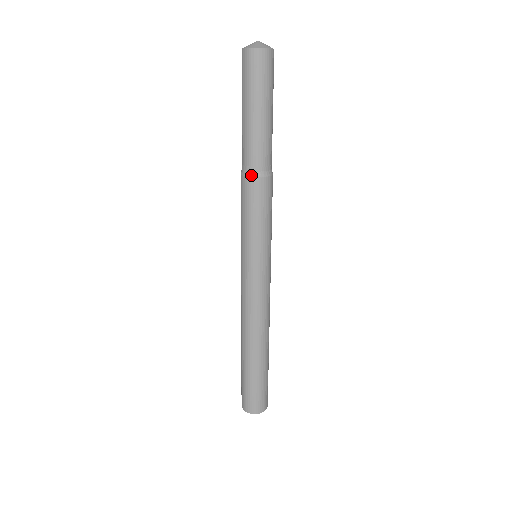
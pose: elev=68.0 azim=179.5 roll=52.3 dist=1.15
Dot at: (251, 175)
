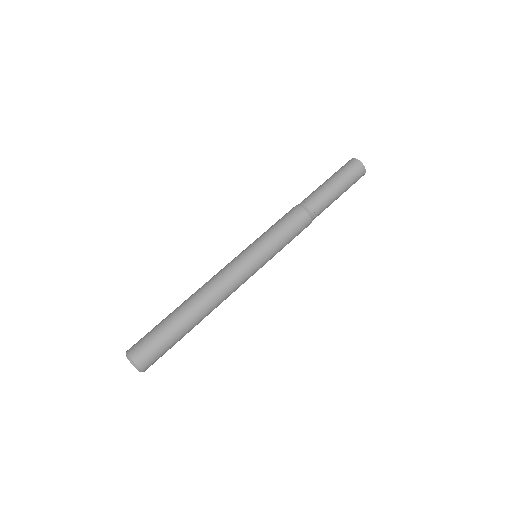
Dot at: (304, 207)
